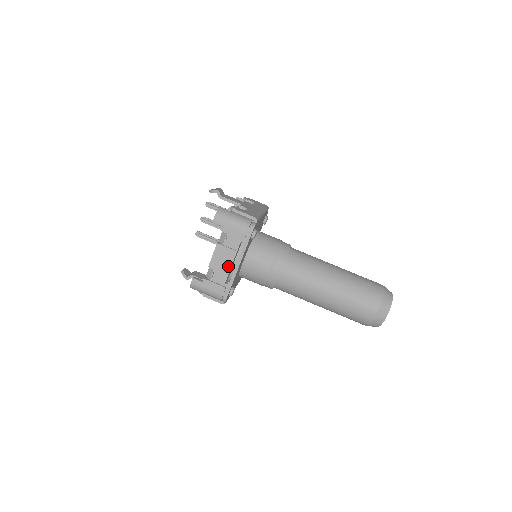
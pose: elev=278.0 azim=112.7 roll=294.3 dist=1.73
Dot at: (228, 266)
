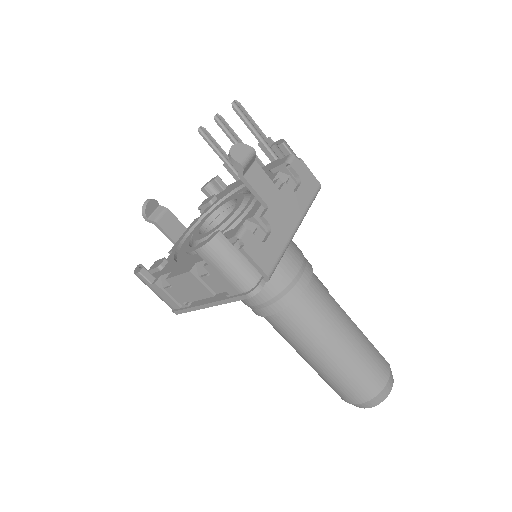
Dot at: (194, 297)
